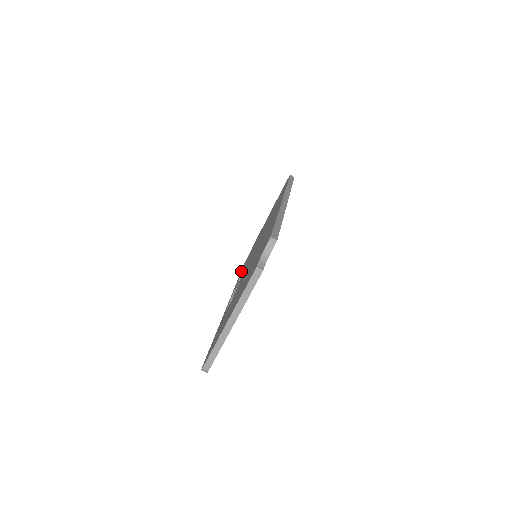
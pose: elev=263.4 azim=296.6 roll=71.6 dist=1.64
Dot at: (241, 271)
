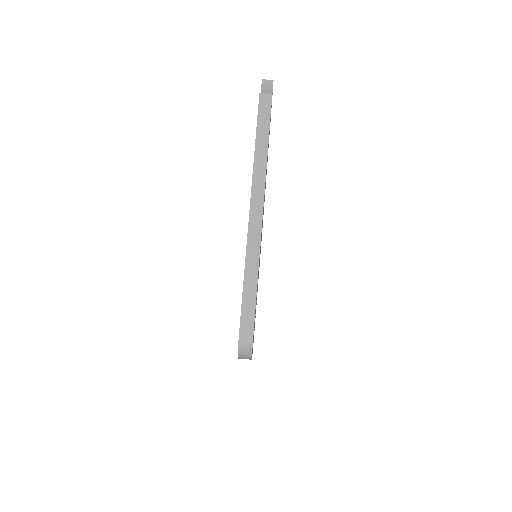
Dot at: occluded
